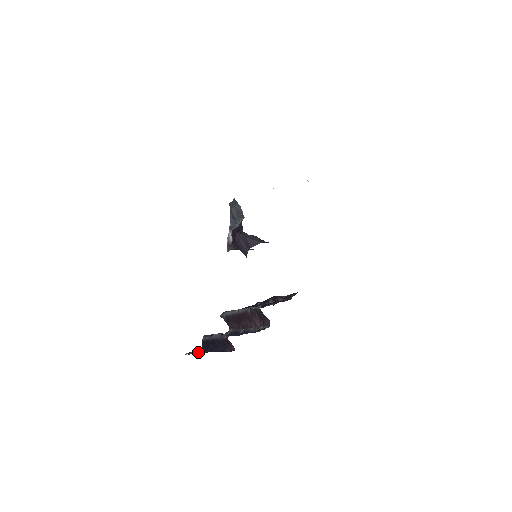
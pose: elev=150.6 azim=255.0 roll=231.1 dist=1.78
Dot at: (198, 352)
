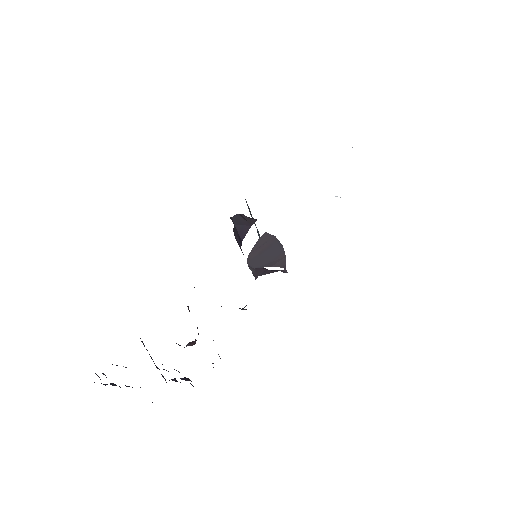
Dot at: occluded
